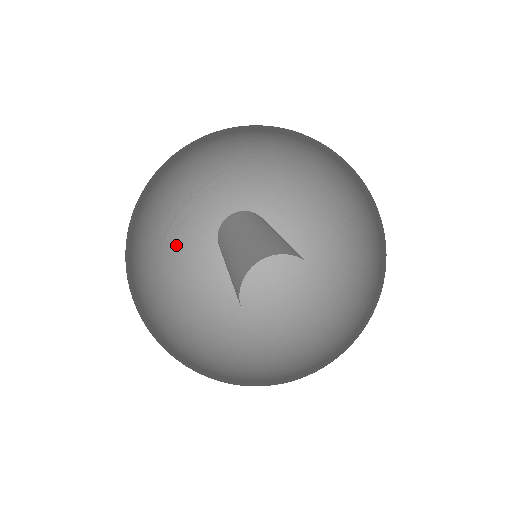
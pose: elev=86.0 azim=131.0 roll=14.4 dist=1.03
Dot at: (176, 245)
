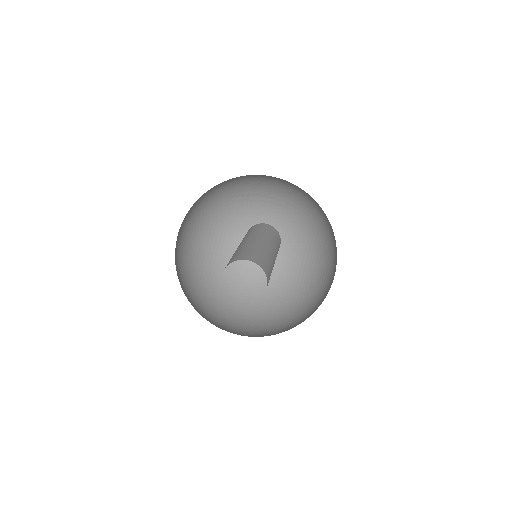
Dot at: (232, 206)
